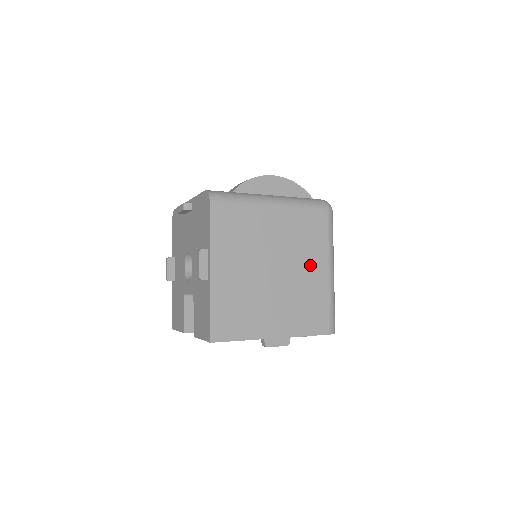
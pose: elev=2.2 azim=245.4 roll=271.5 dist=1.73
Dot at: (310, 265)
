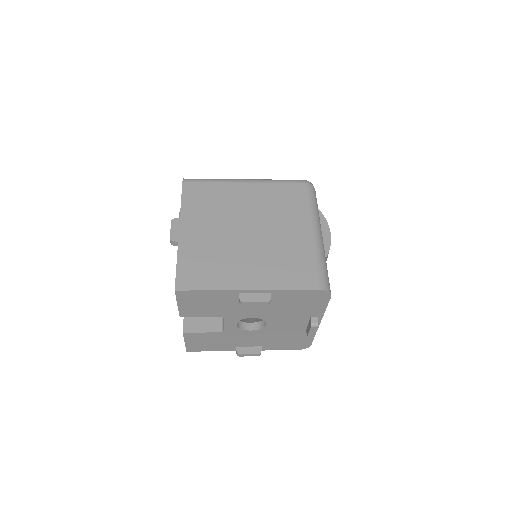
Dot at: (289, 227)
